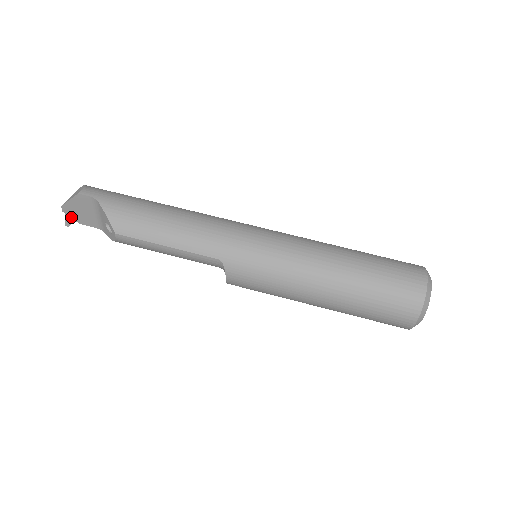
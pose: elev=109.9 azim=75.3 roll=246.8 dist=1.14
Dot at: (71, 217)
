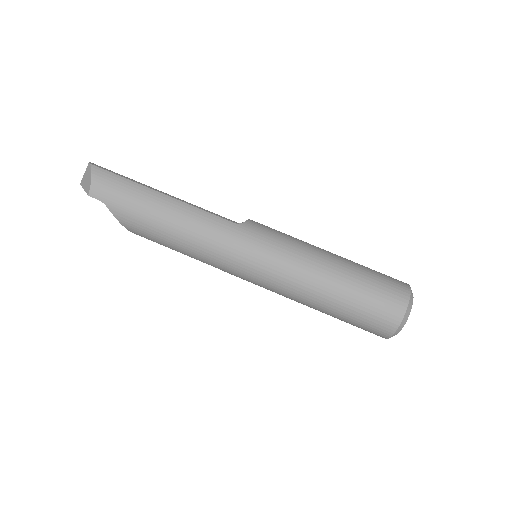
Dot at: occluded
